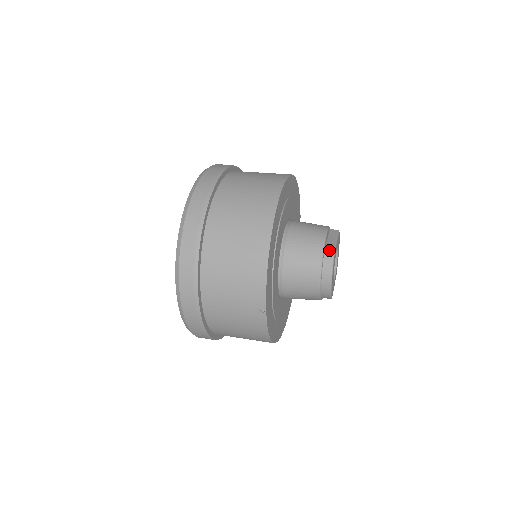
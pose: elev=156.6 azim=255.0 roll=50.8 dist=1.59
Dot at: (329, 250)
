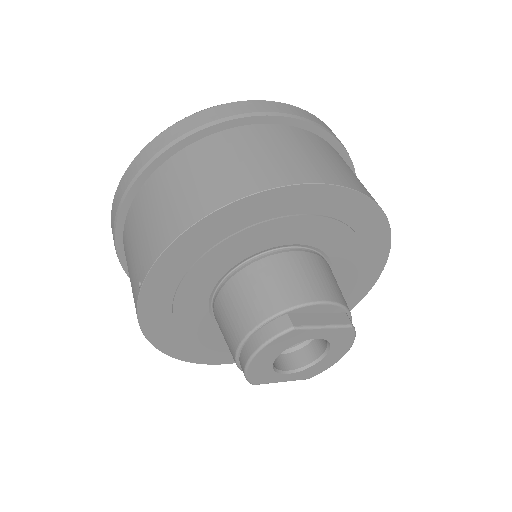
Dot at: (290, 319)
